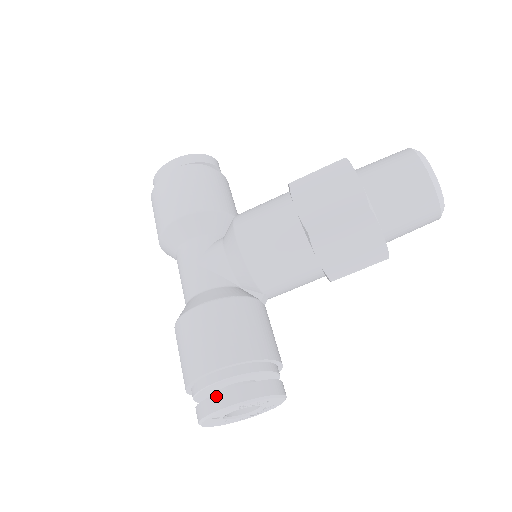
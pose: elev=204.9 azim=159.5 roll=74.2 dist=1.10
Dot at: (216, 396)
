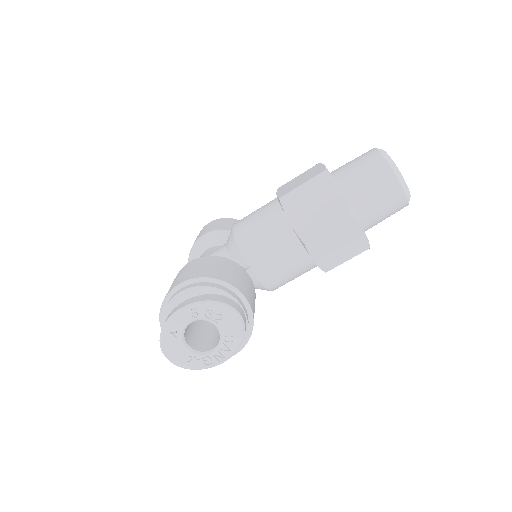
Dot at: (176, 307)
